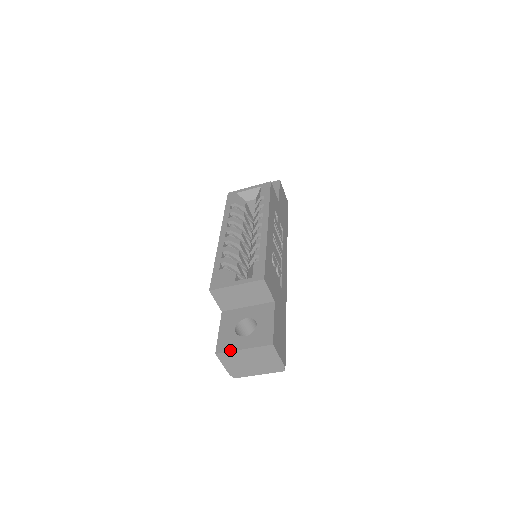
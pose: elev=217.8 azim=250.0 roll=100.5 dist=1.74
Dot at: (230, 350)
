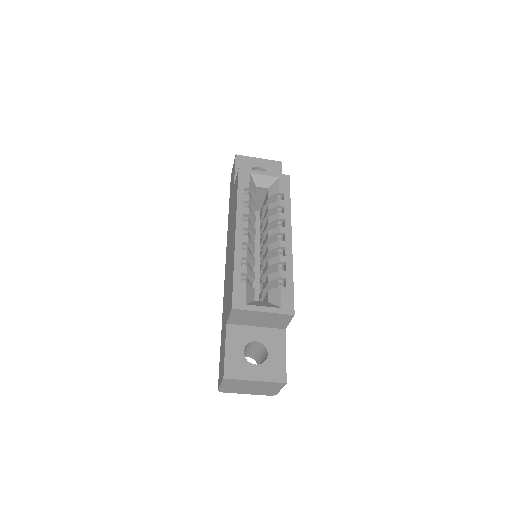
Dot at: (241, 378)
